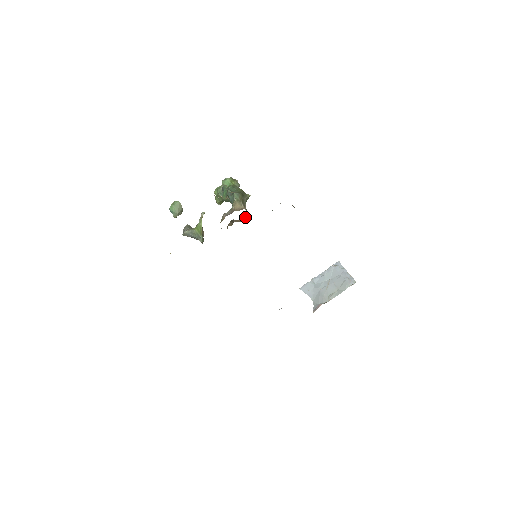
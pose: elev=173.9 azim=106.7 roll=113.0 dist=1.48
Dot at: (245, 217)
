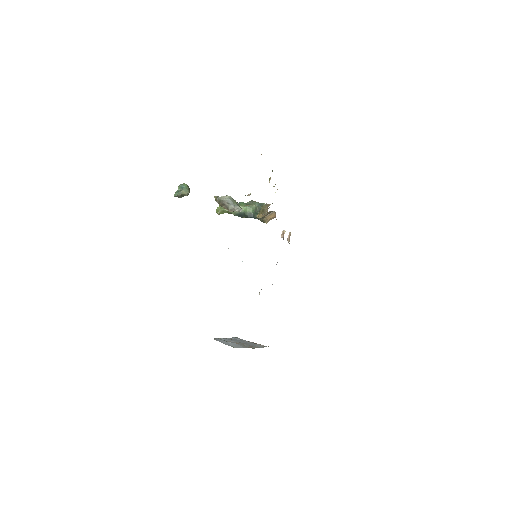
Dot at: occluded
